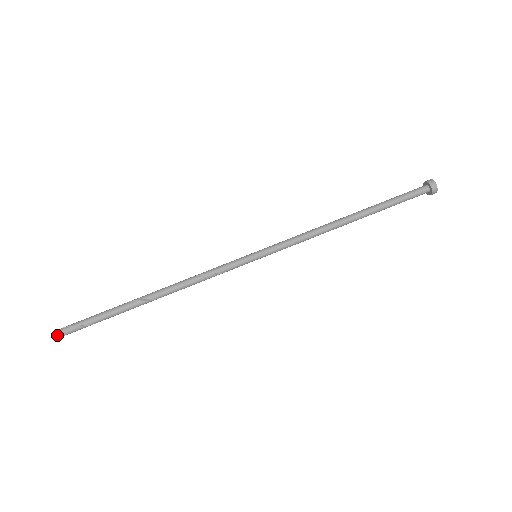
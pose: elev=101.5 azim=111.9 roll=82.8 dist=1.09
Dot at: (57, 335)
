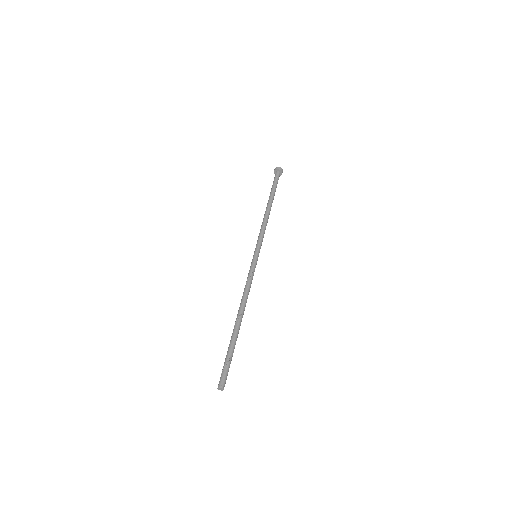
Dot at: (219, 385)
